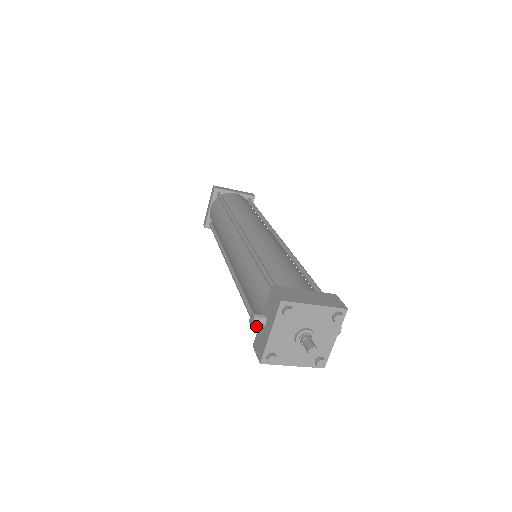
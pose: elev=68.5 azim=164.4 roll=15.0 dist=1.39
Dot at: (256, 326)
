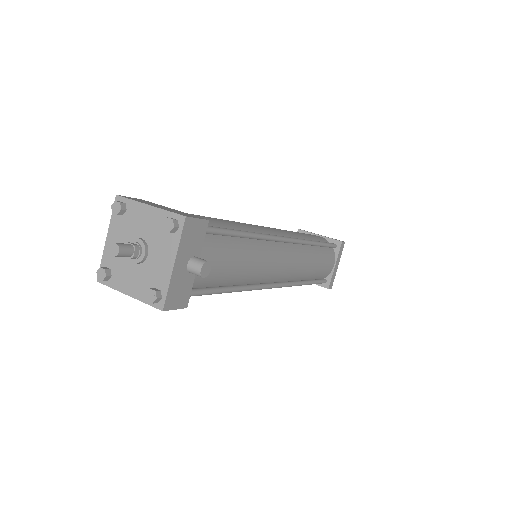
Dot at: occluded
